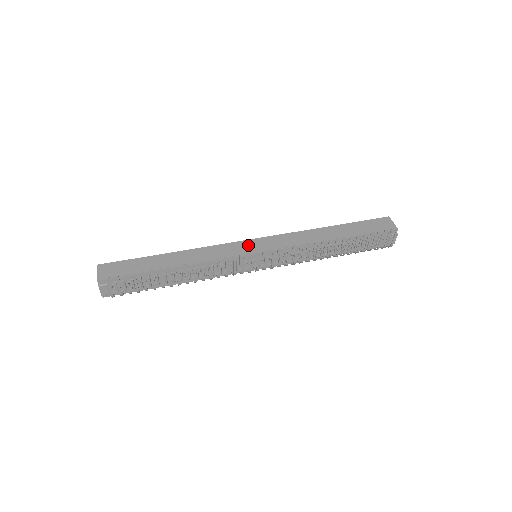
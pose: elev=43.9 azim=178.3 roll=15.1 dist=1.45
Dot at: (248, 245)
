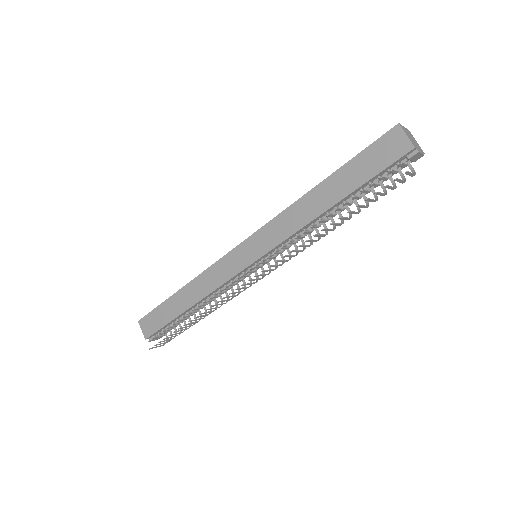
Dot at: (239, 255)
